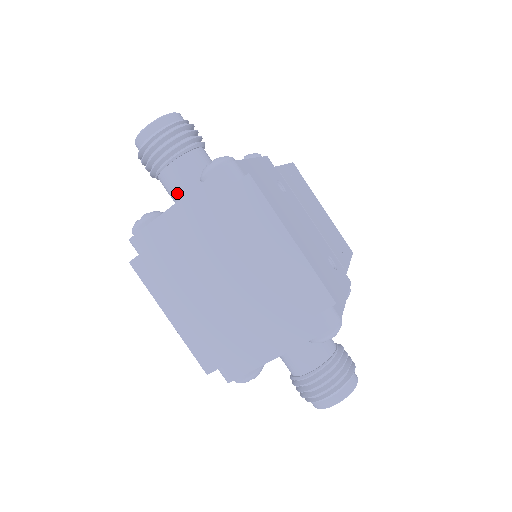
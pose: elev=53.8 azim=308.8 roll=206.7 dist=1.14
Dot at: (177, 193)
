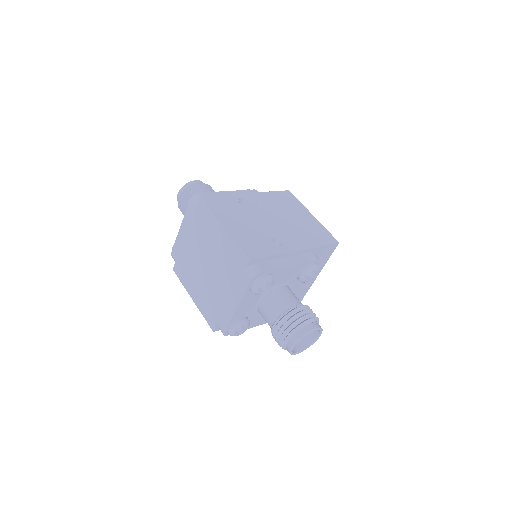
Dot at: occluded
